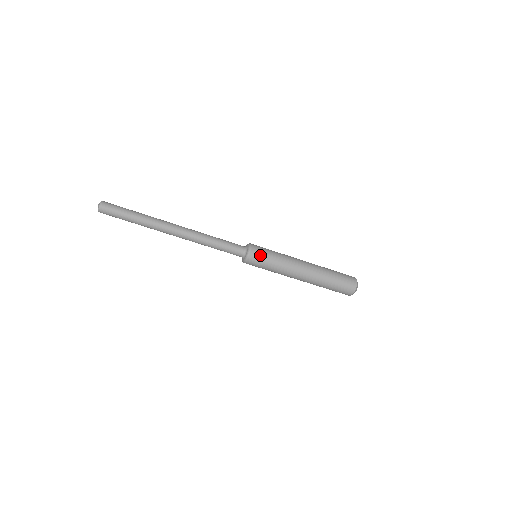
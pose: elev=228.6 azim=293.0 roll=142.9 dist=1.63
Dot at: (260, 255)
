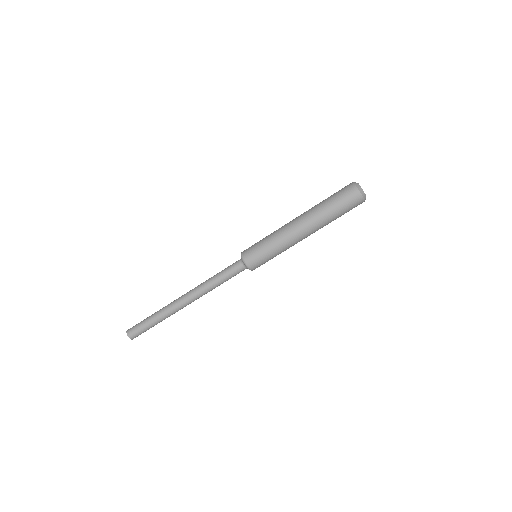
Dot at: (252, 251)
